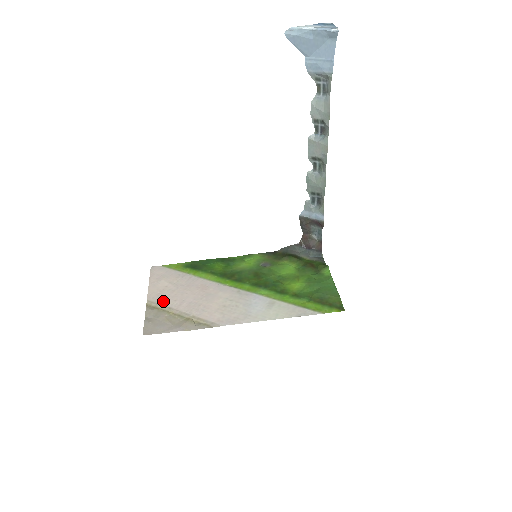
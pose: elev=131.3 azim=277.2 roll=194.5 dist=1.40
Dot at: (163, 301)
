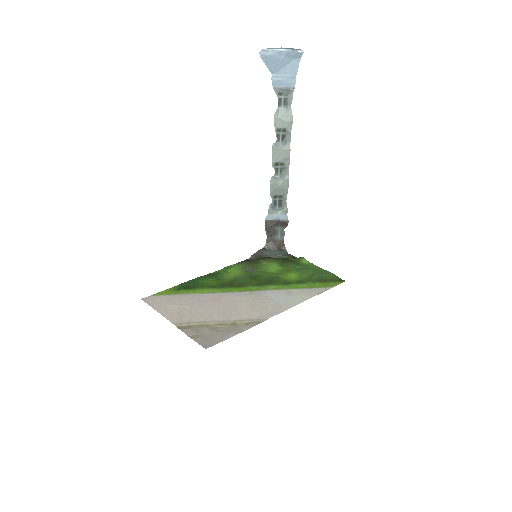
Dot at: (191, 319)
